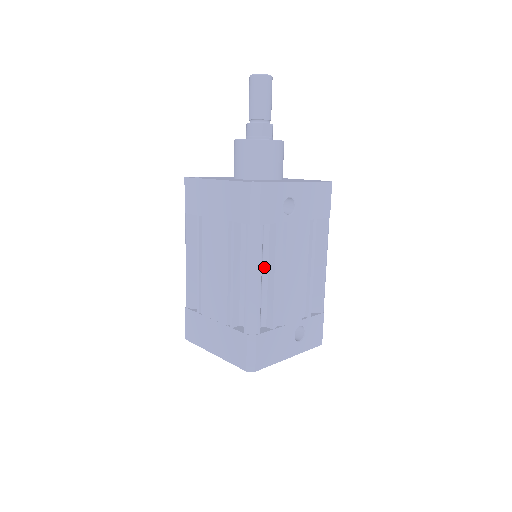
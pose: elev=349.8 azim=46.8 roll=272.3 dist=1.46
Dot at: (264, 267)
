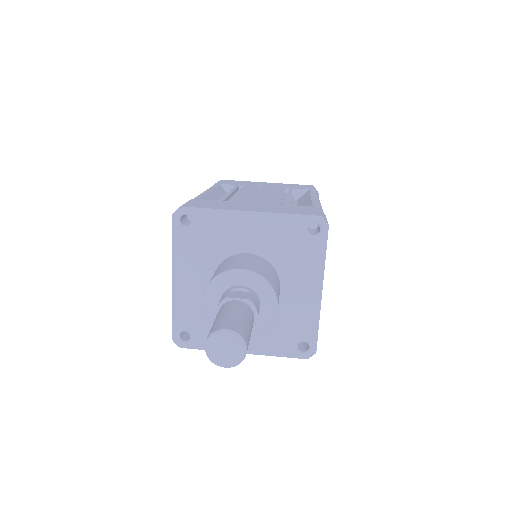
Dot at: occluded
